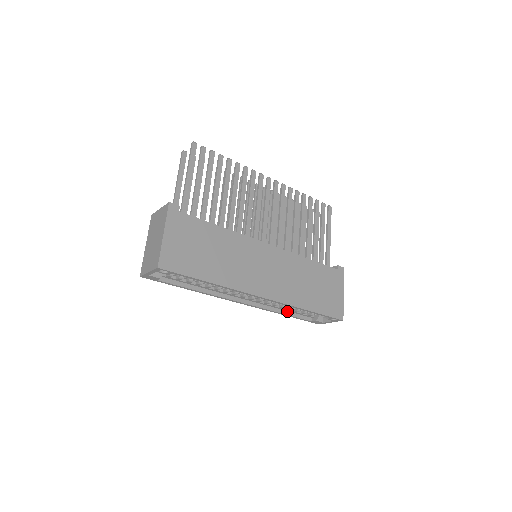
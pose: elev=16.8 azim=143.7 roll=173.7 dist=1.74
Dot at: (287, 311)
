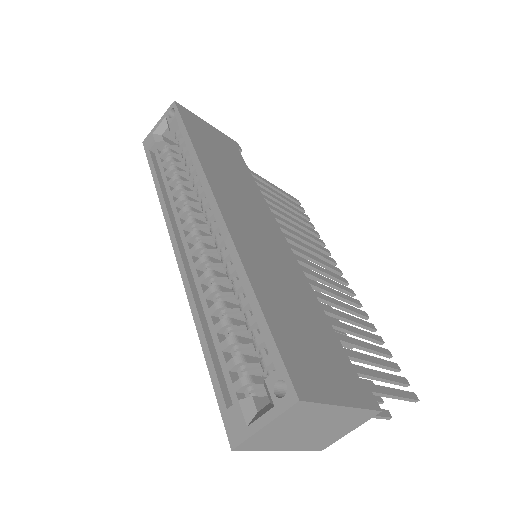
Dot at: (212, 337)
